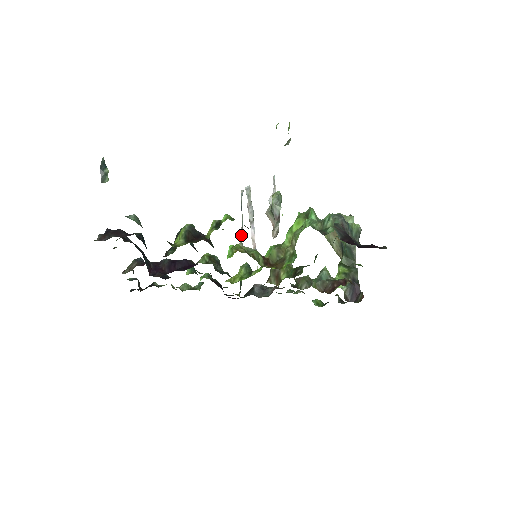
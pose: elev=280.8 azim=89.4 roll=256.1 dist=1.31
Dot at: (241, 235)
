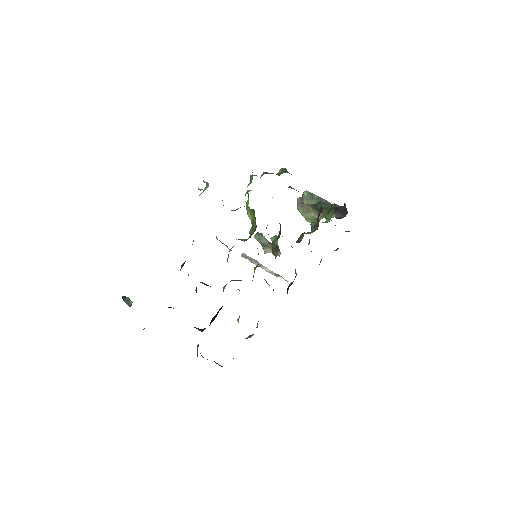
Dot at: (229, 249)
